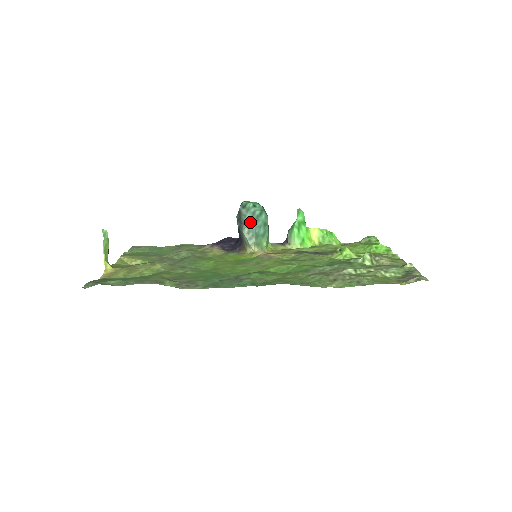
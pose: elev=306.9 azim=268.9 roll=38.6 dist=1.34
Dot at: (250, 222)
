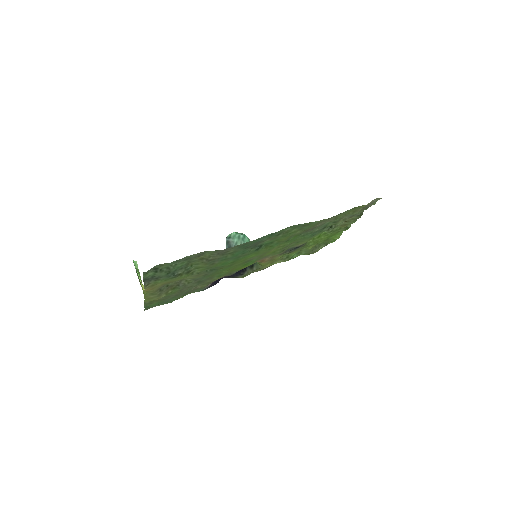
Dot at: (239, 244)
